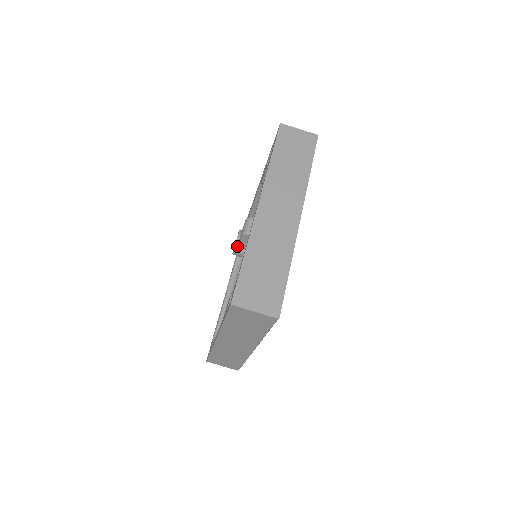
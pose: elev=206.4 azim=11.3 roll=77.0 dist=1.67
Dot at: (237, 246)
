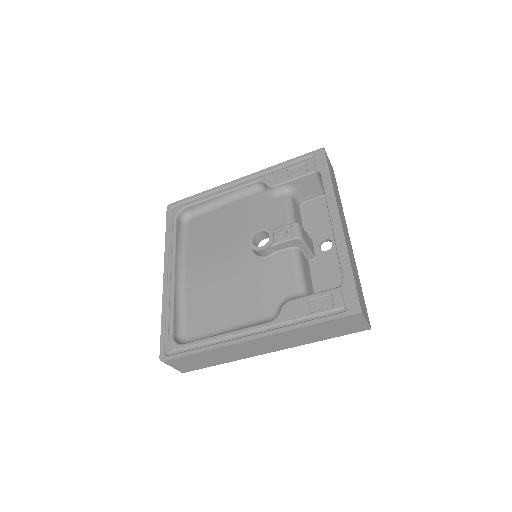
Dot at: (271, 245)
